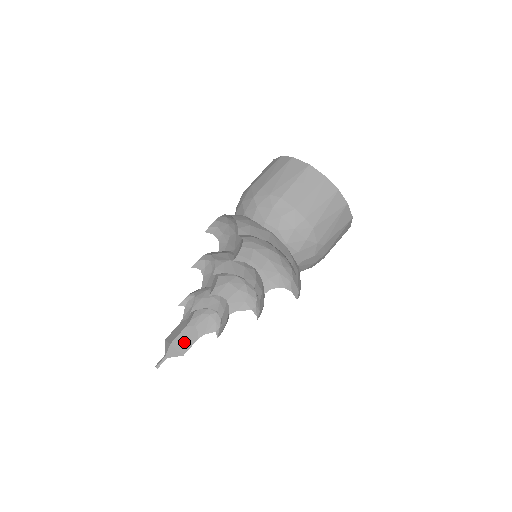
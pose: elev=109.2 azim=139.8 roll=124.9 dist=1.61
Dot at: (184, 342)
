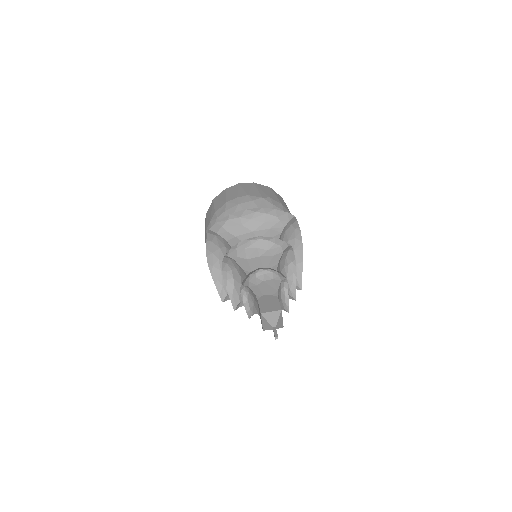
Dot at: (270, 305)
